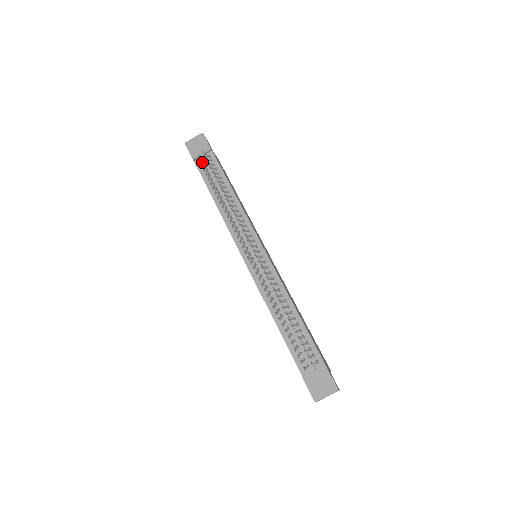
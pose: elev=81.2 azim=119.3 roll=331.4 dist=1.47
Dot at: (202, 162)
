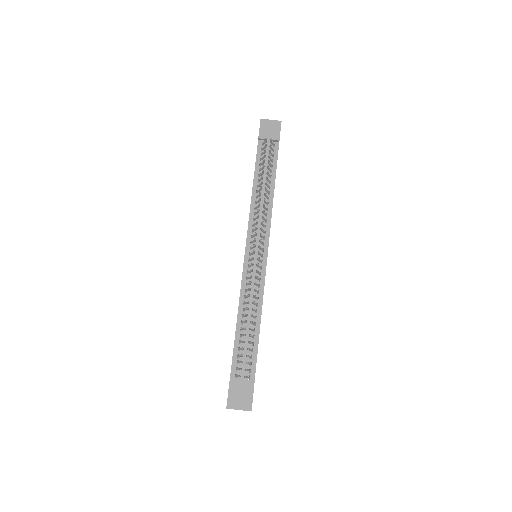
Dot at: (265, 146)
